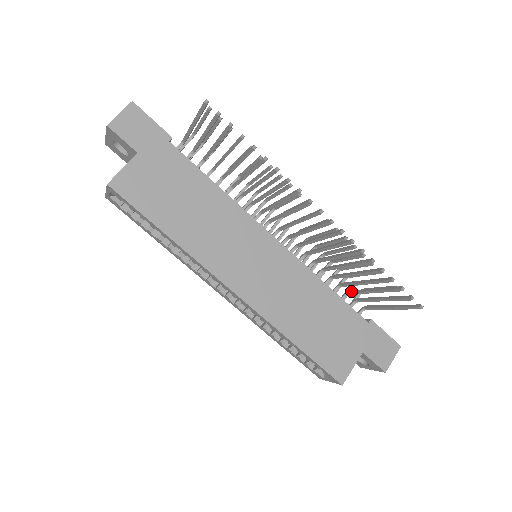
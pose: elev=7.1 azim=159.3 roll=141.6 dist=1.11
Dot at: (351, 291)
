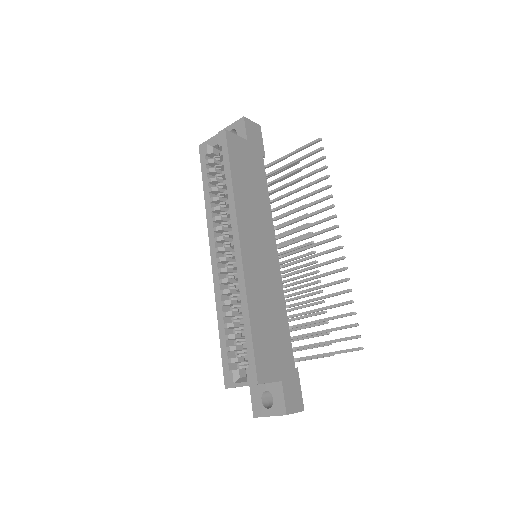
Dot at: occluded
